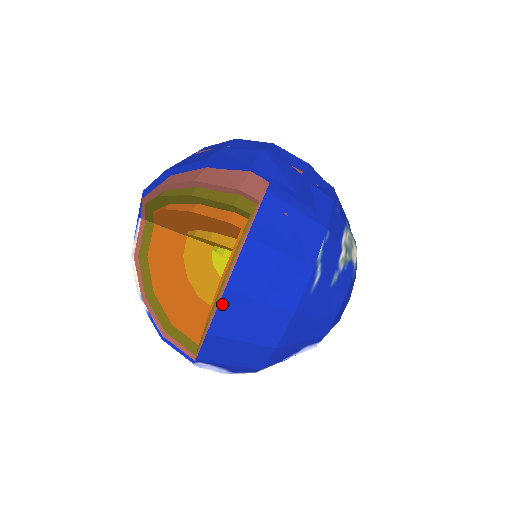
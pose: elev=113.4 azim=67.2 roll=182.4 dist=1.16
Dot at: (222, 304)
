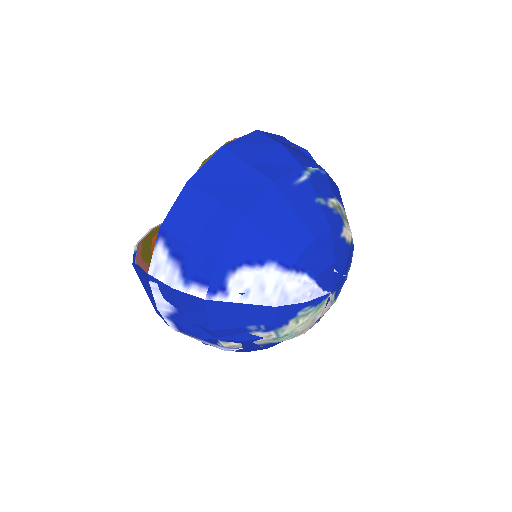
Dot at: (214, 158)
